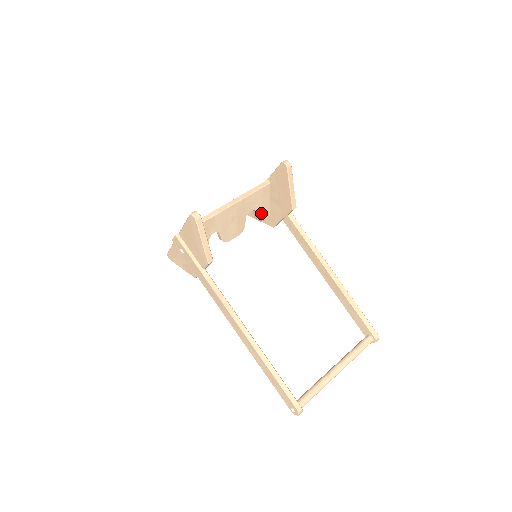
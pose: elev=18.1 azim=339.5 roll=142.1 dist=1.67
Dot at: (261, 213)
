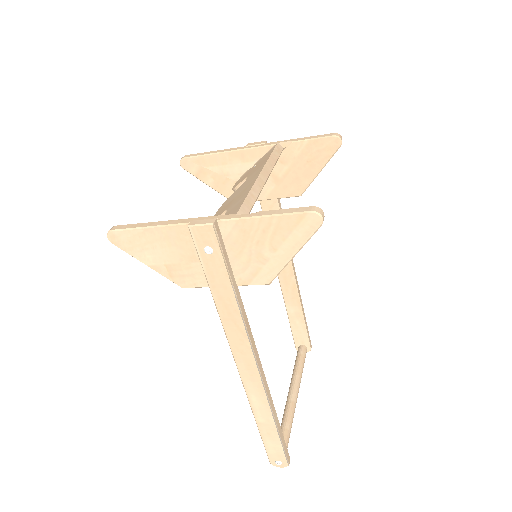
Dot at: occluded
